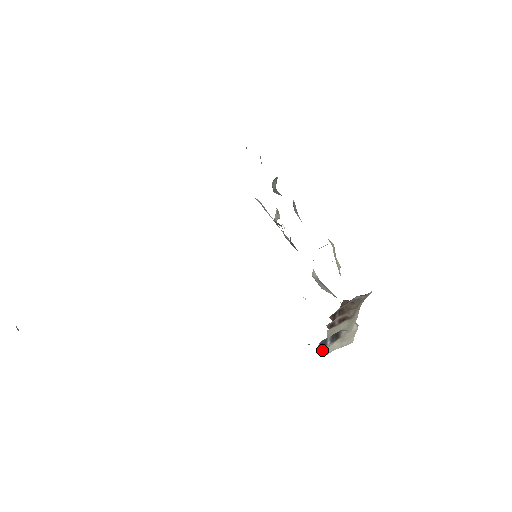
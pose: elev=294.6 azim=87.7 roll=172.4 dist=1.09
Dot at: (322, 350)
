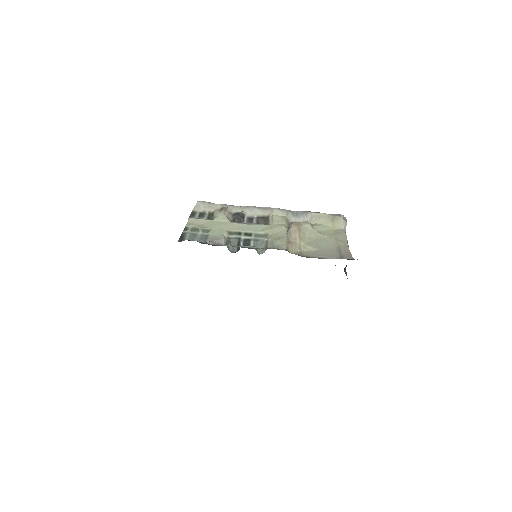
Dot at: occluded
